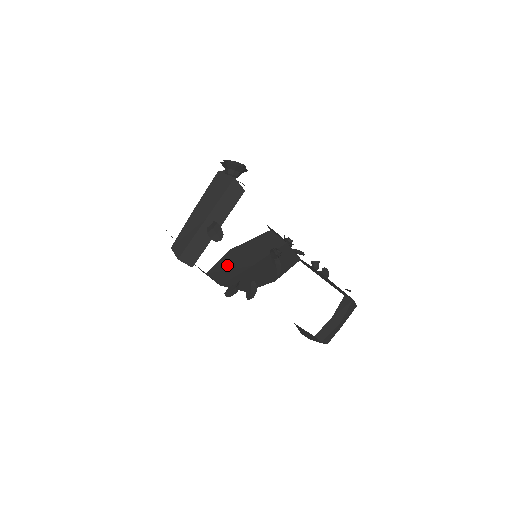
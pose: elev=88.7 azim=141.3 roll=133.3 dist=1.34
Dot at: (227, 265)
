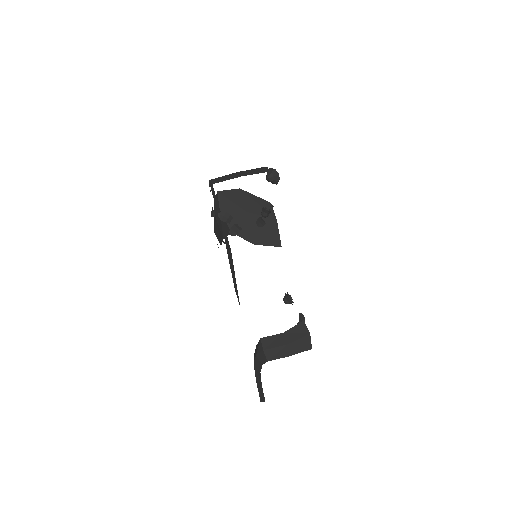
Dot at: (232, 197)
